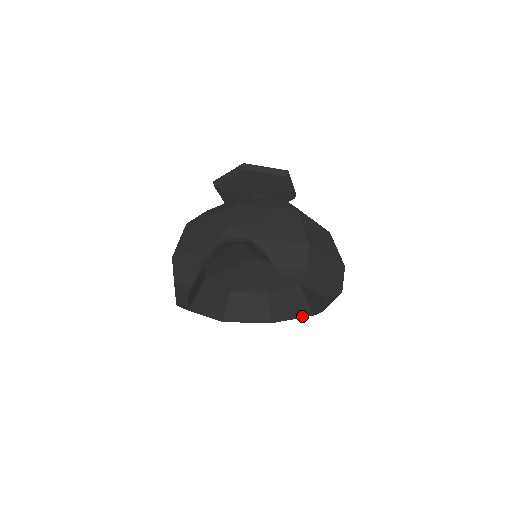
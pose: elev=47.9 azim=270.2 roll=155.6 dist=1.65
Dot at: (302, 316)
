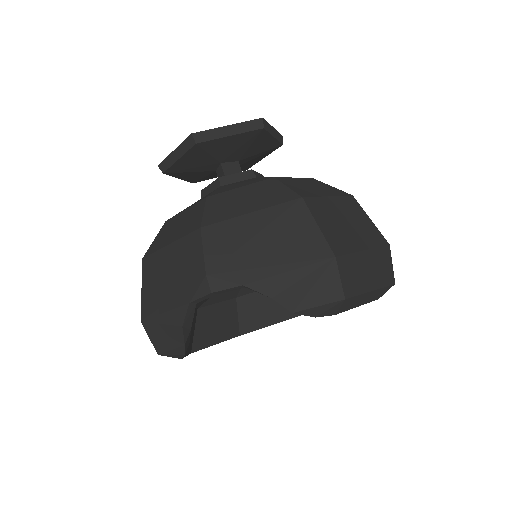
Dot at: occluded
